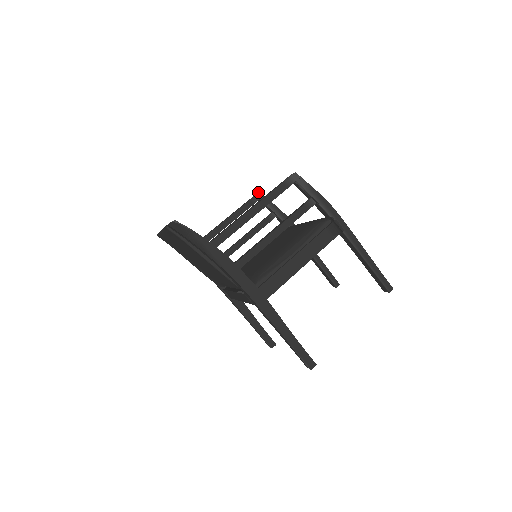
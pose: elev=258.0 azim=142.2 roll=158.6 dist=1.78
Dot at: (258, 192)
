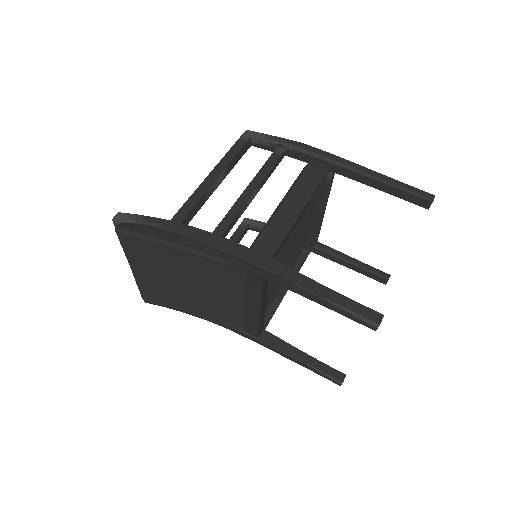
Dot at: (244, 220)
